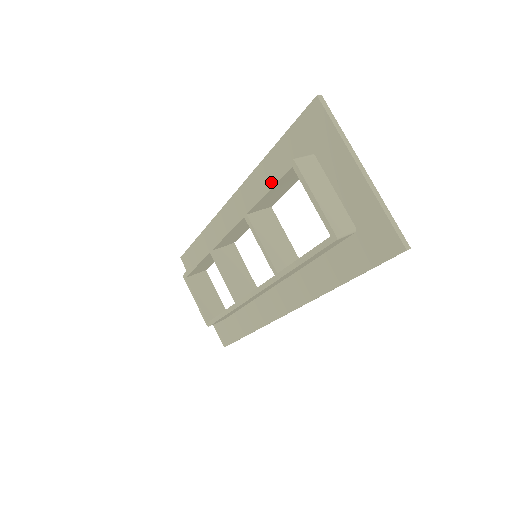
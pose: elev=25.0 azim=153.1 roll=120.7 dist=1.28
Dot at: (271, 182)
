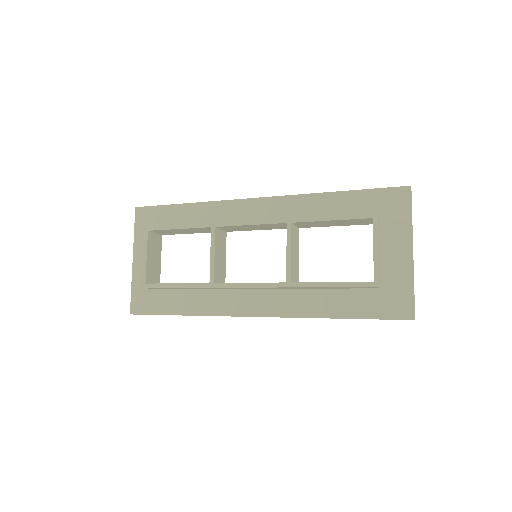
Dot at: (342, 216)
